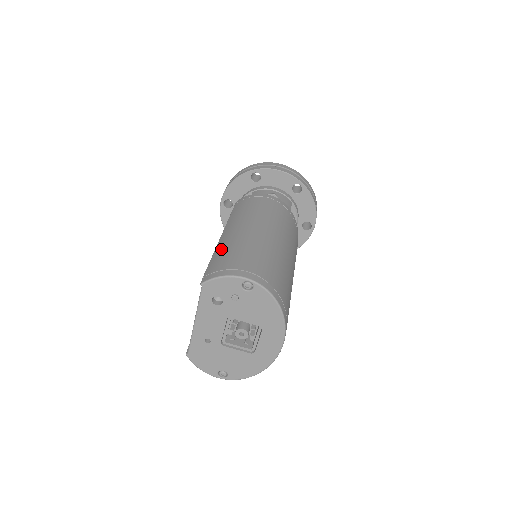
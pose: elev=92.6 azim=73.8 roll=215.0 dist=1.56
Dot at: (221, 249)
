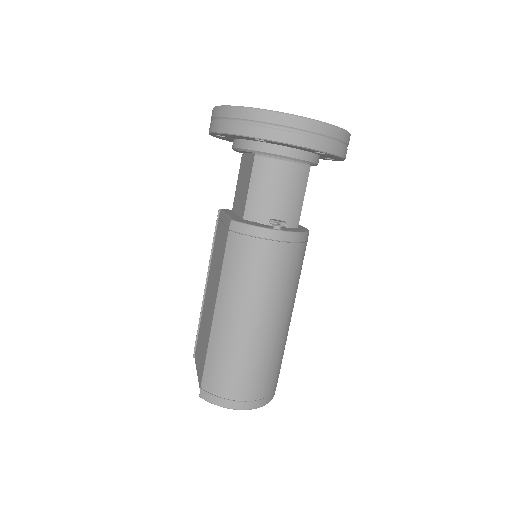
Dot at: (215, 352)
